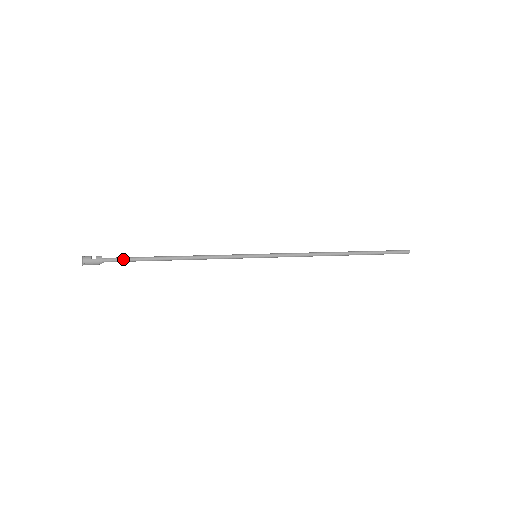
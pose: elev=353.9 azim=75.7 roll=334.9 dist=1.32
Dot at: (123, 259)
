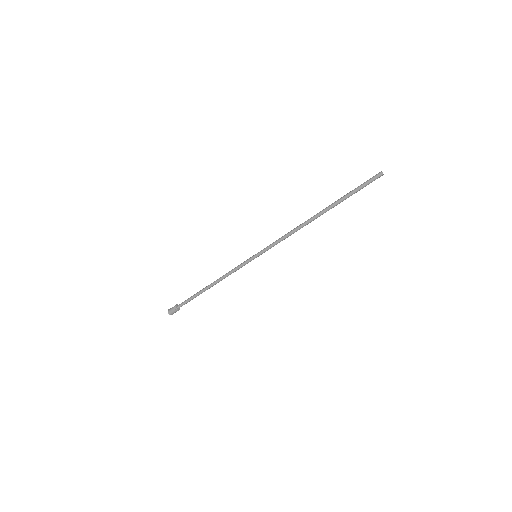
Dot at: (186, 301)
